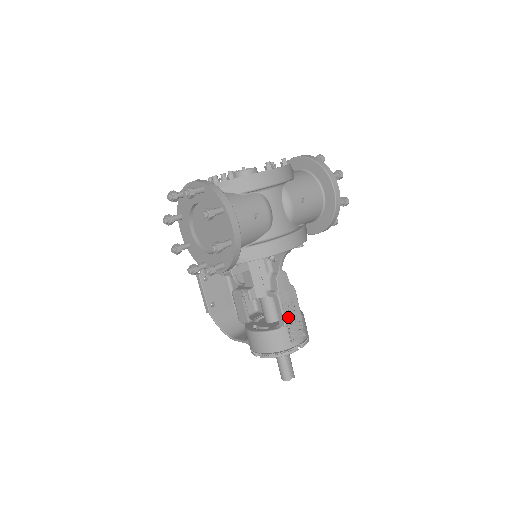
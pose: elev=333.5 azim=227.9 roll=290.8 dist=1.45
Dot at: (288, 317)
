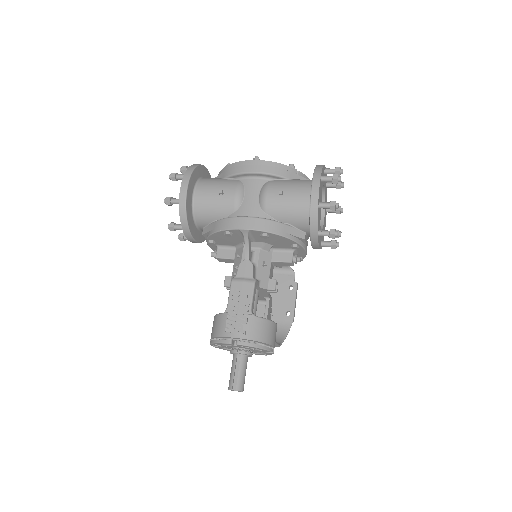
Dot at: (232, 303)
